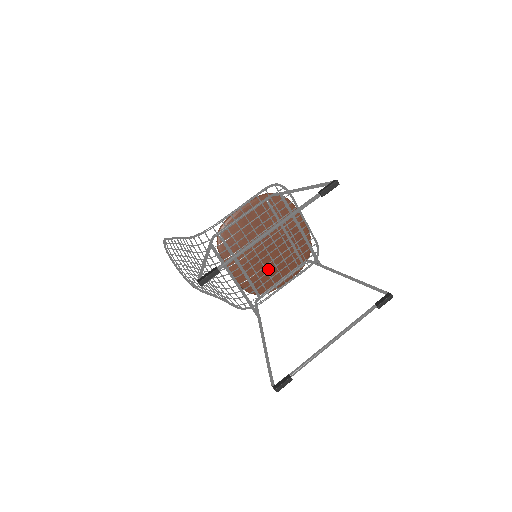
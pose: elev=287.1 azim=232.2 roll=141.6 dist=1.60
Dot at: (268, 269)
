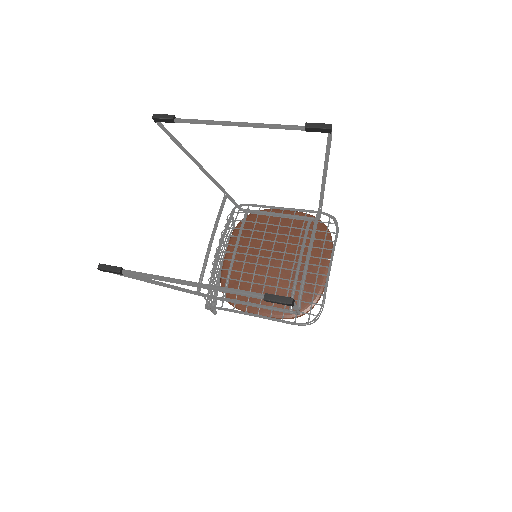
Dot at: (255, 281)
